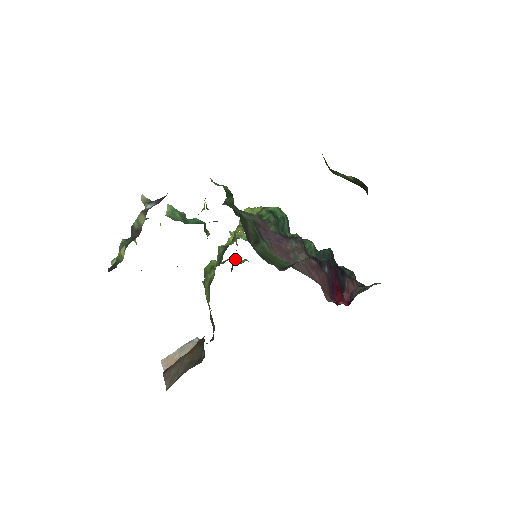
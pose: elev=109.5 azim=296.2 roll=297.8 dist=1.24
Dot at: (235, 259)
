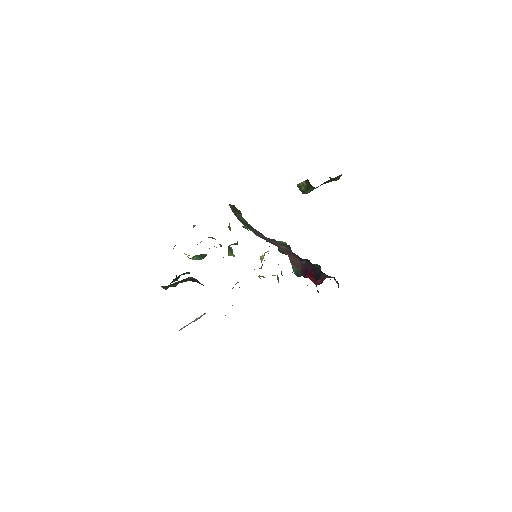
Dot at: occluded
